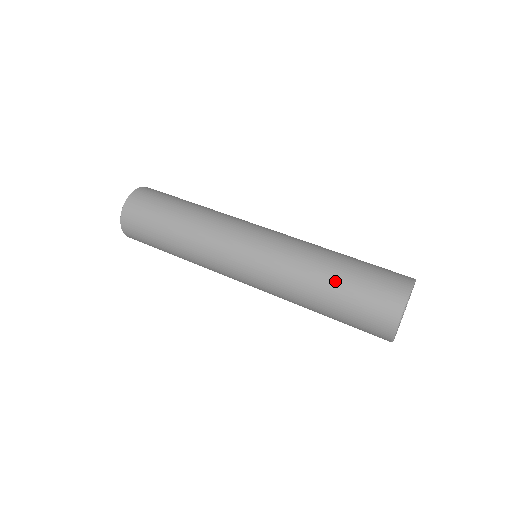
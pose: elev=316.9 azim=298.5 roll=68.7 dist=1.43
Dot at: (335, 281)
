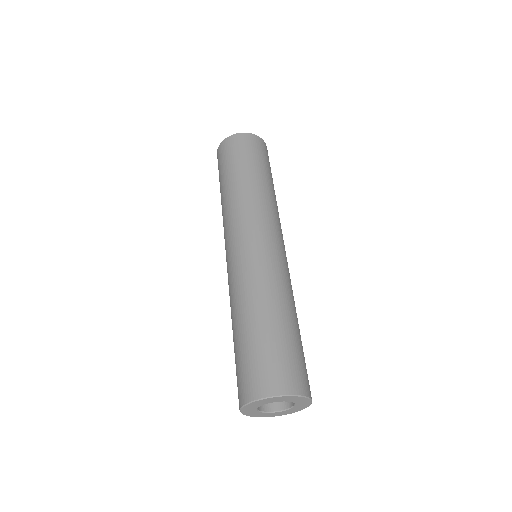
Dot at: (233, 339)
